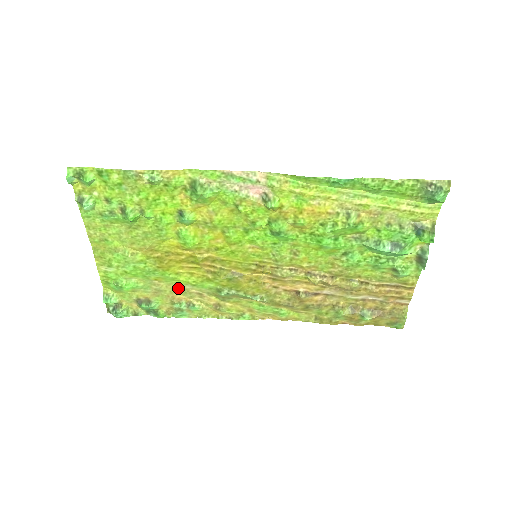
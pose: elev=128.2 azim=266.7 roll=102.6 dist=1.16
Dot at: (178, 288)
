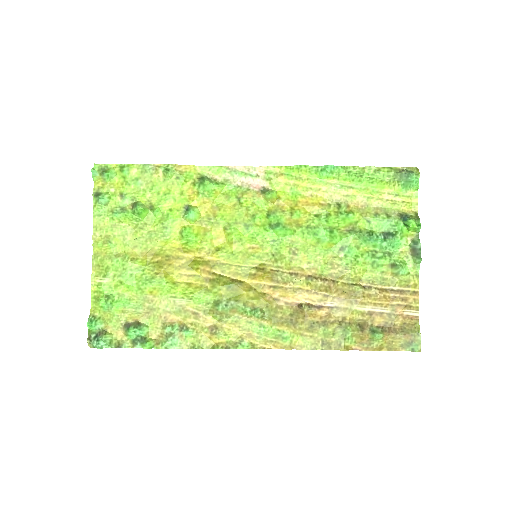
Dot at: (173, 305)
